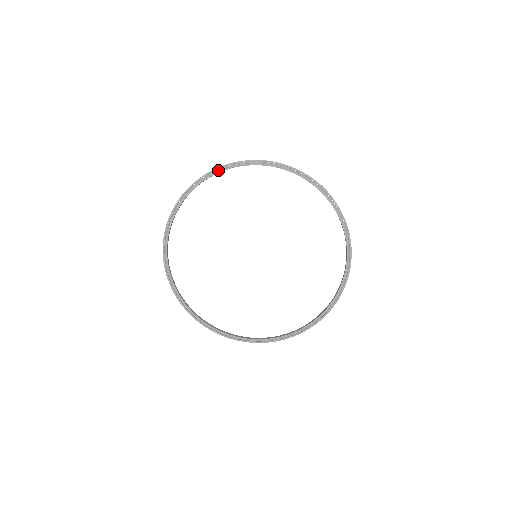
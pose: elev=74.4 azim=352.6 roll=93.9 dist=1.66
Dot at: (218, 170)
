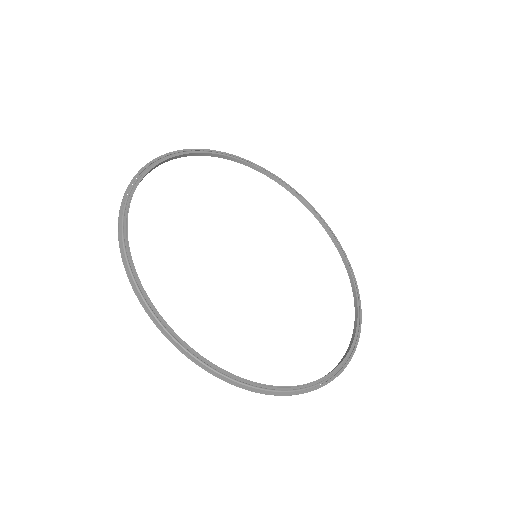
Dot at: (183, 152)
